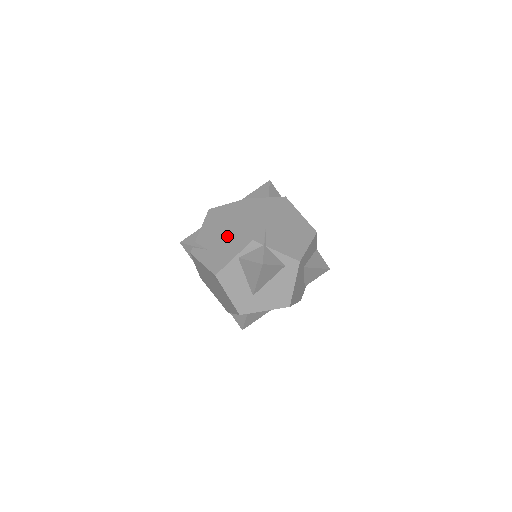
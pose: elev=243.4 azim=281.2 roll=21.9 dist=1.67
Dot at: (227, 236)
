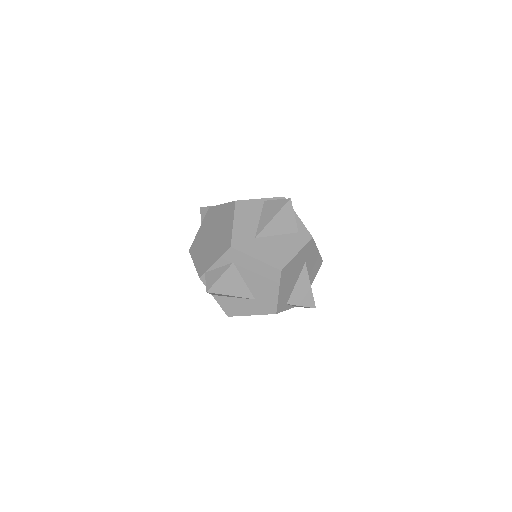
Dot at: occluded
